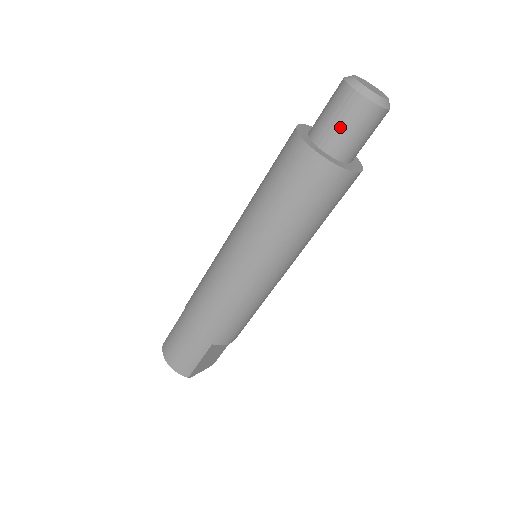
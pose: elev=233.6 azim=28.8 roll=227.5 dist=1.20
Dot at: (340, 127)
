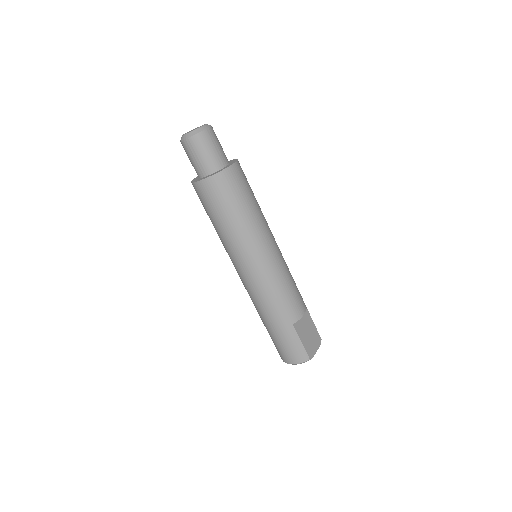
Dot at: (200, 159)
